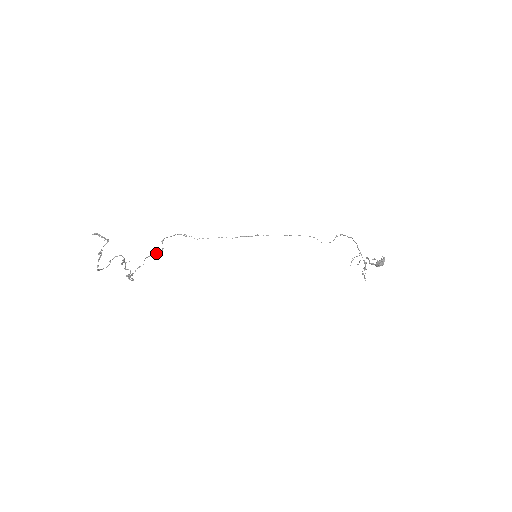
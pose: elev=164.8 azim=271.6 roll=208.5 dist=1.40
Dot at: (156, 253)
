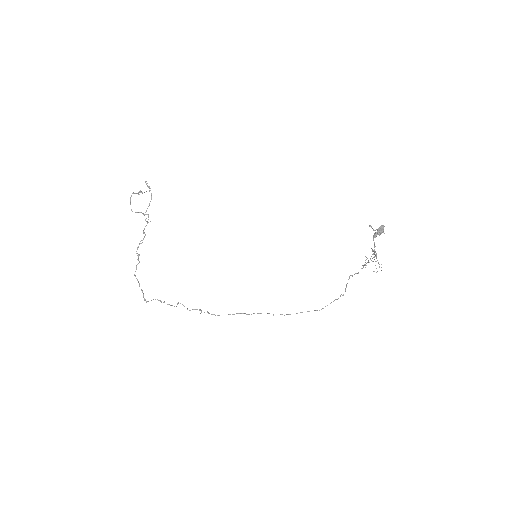
Dot at: (167, 304)
